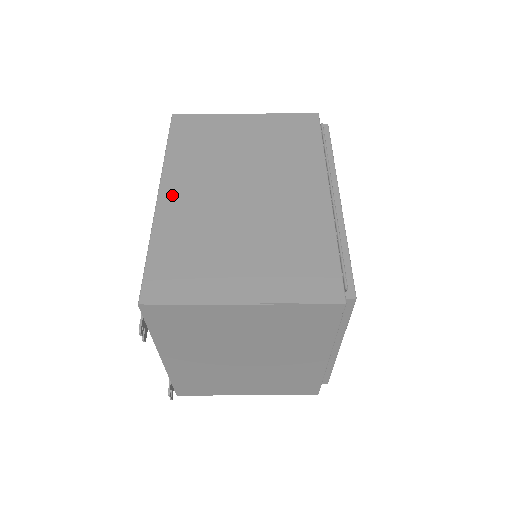
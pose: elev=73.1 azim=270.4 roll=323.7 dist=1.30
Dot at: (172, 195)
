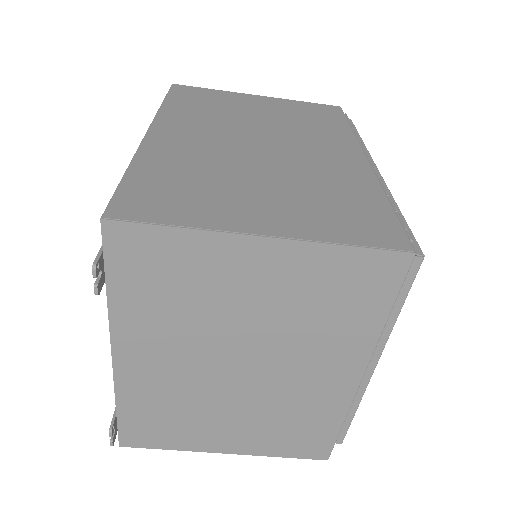
Dot at: (166, 134)
